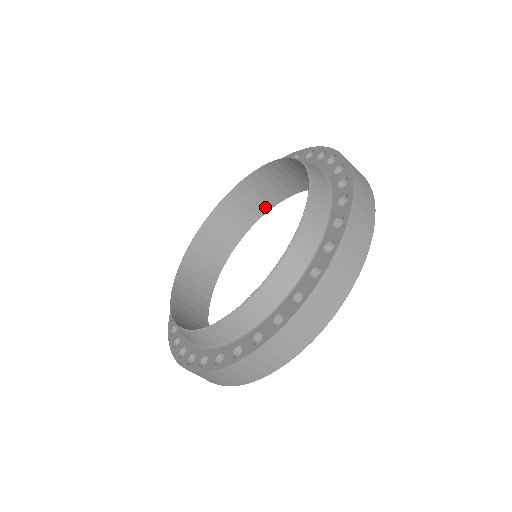
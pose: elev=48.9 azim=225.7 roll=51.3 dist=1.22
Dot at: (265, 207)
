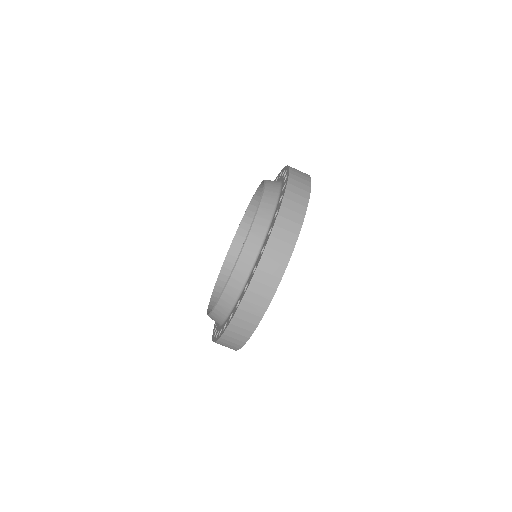
Dot at: occluded
